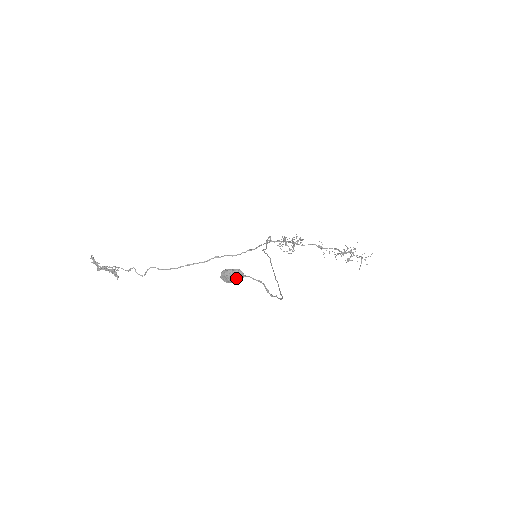
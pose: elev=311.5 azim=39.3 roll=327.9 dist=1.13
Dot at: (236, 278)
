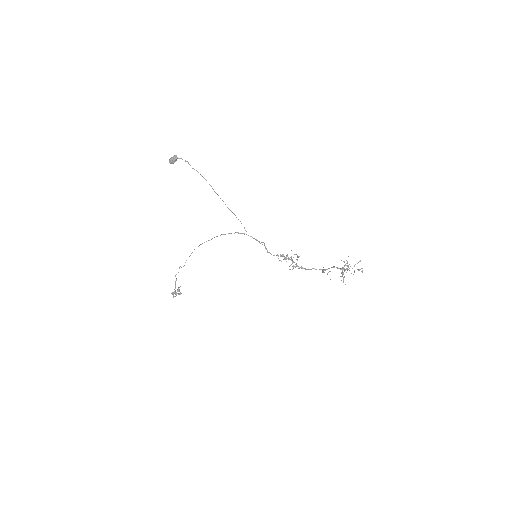
Dot at: (173, 157)
